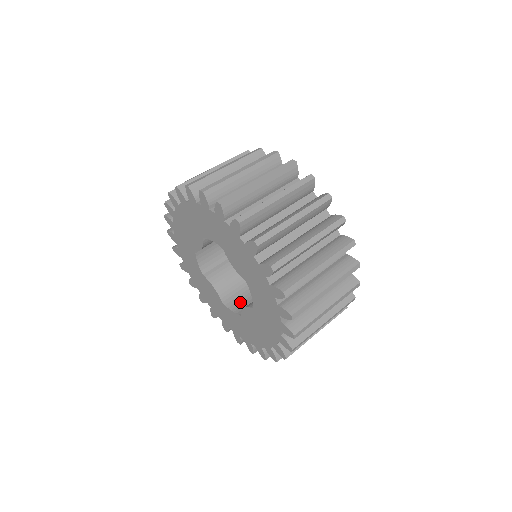
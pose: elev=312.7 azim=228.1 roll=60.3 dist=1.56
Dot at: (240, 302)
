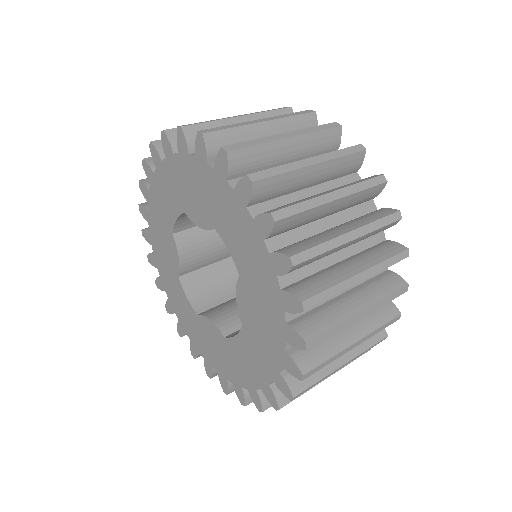
Dot at: (200, 286)
